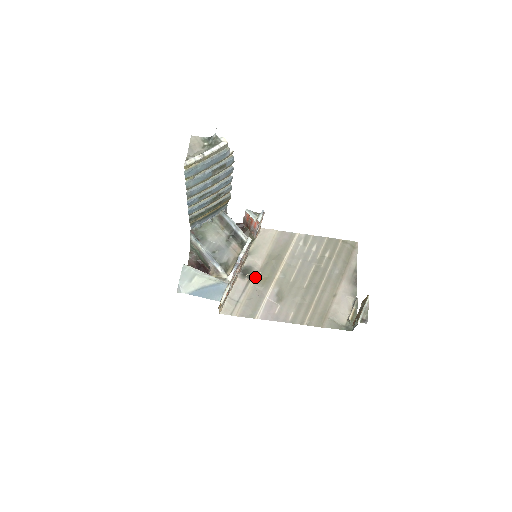
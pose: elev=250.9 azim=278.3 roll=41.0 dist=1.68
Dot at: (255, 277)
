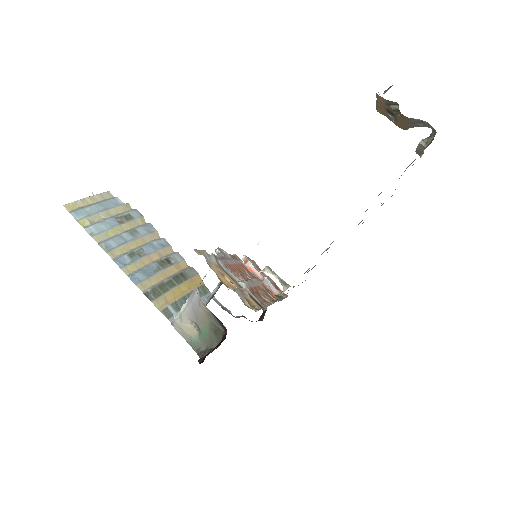
Dot at: occluded
